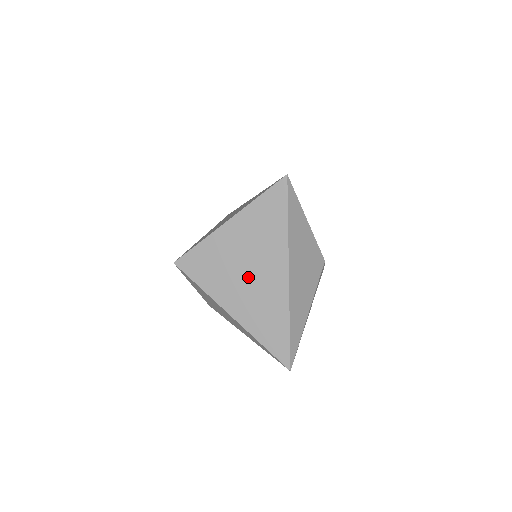
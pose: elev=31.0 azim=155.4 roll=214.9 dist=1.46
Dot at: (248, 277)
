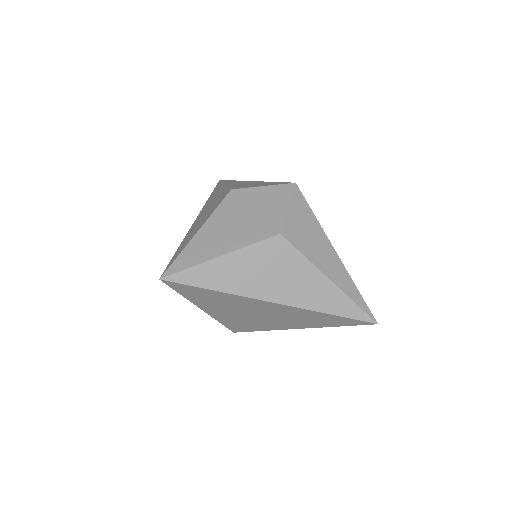
Dot at: (264, 316)
